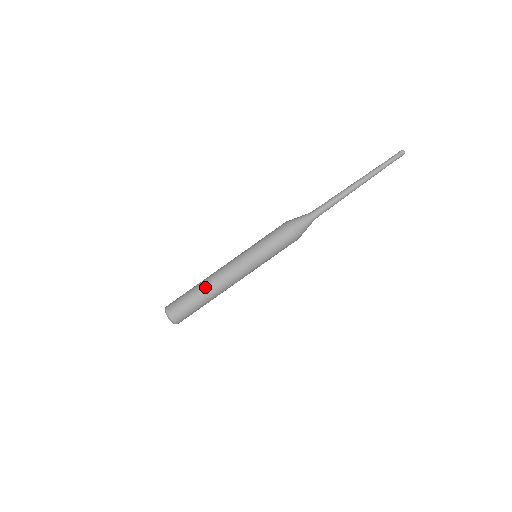
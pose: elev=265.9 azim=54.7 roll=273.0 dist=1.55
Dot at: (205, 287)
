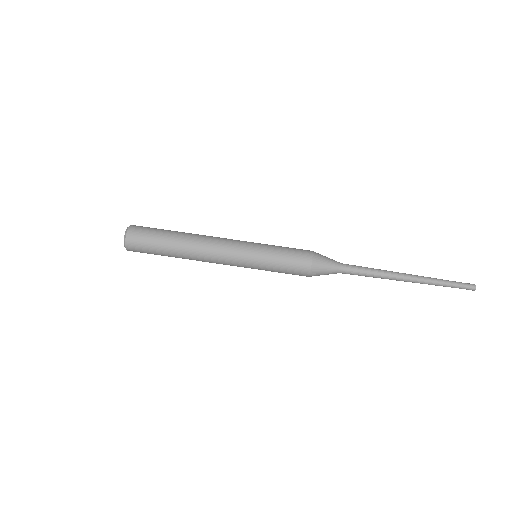
Dot at: (182, 250)
